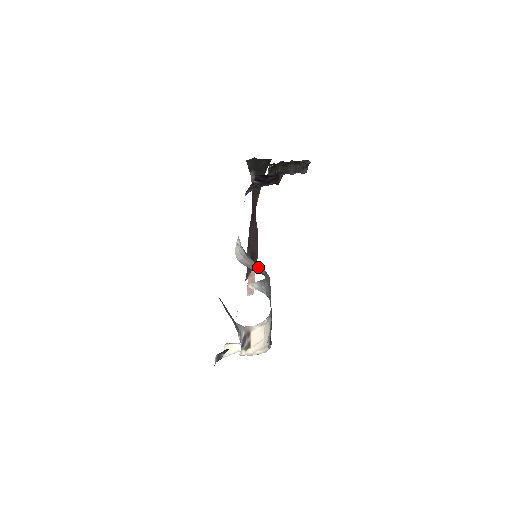
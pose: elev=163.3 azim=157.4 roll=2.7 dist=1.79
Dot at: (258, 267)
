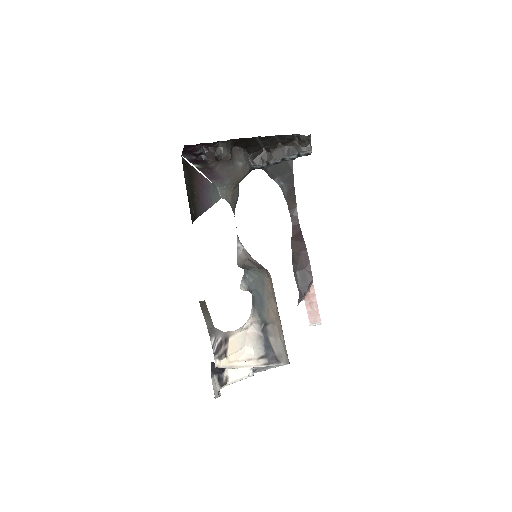
Dot at: (251, 266)
